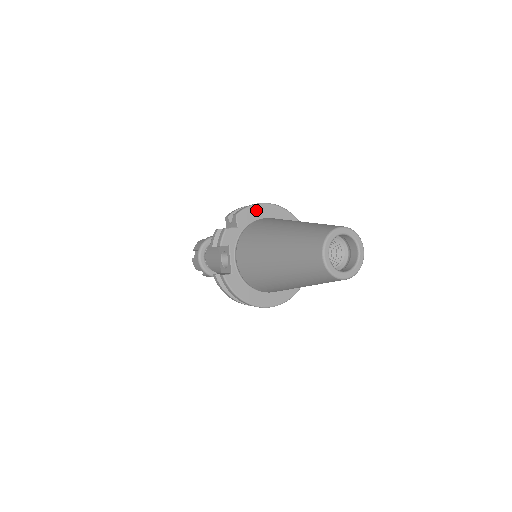
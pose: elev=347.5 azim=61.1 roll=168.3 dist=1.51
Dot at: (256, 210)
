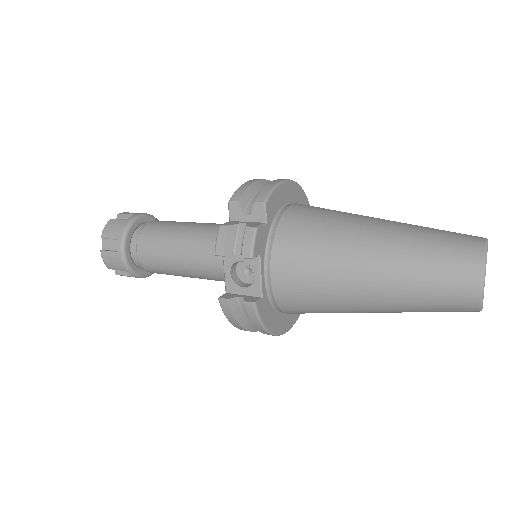
Dot at: (281, 192)
